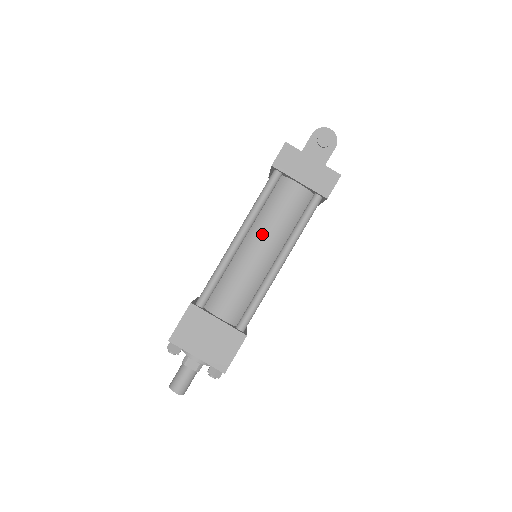
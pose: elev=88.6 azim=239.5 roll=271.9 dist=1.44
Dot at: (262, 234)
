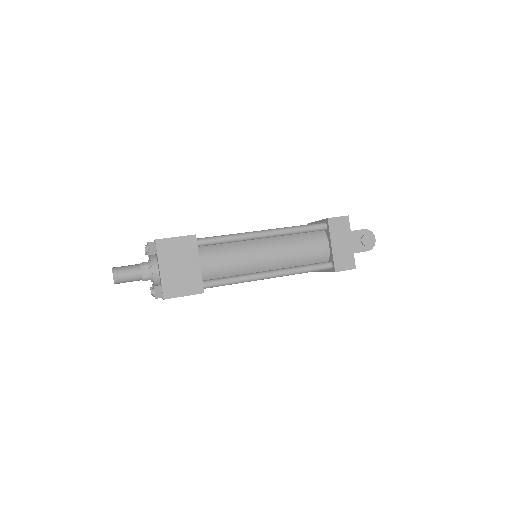
Dot at: (279, 247)
